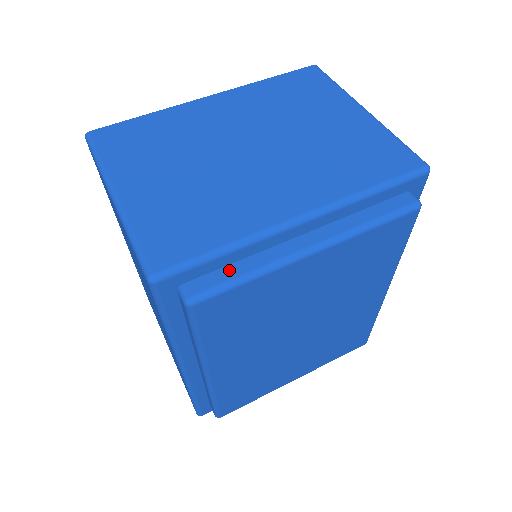
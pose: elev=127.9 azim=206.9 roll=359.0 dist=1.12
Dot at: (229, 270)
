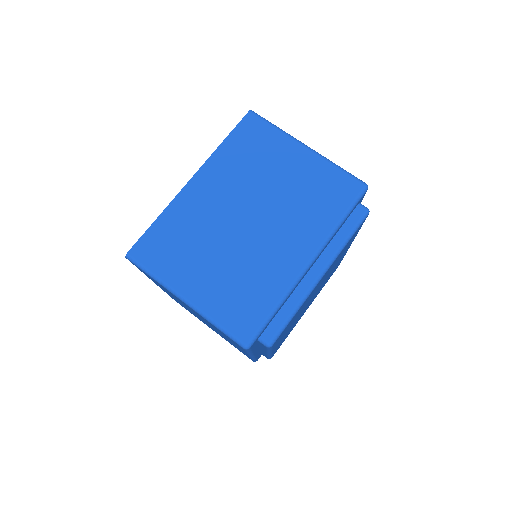
Dot at: (281, 315)
